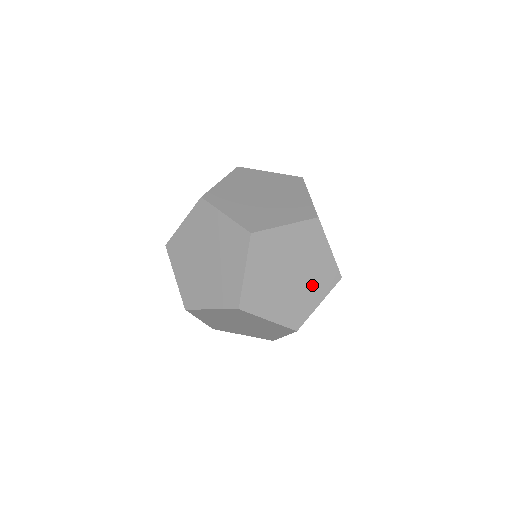
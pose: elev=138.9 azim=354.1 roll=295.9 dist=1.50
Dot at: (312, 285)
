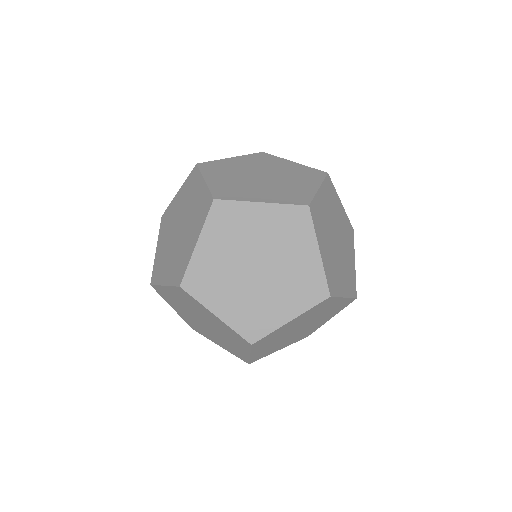
Dot at: (284, 291)
